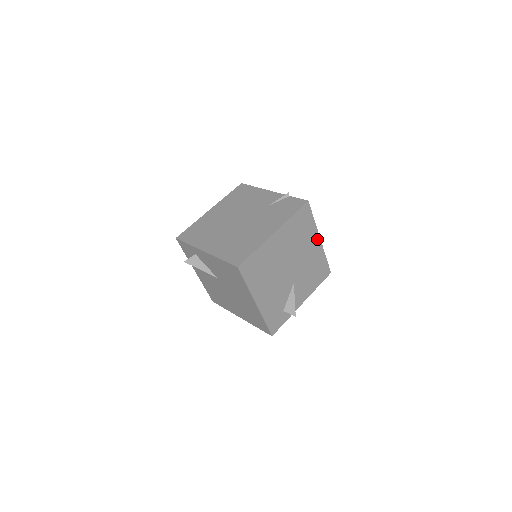
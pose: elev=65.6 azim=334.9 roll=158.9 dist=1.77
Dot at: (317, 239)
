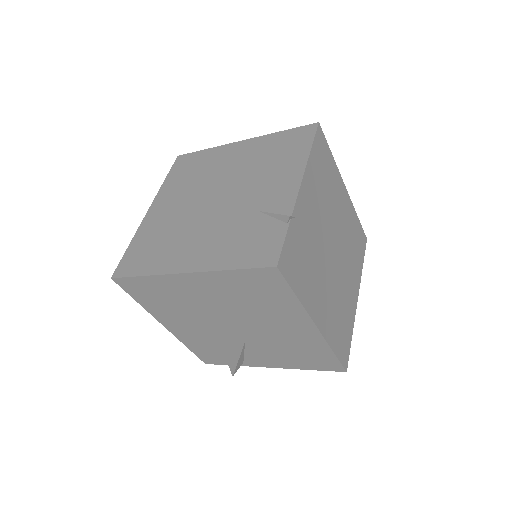
Dot at: (307, 323)
